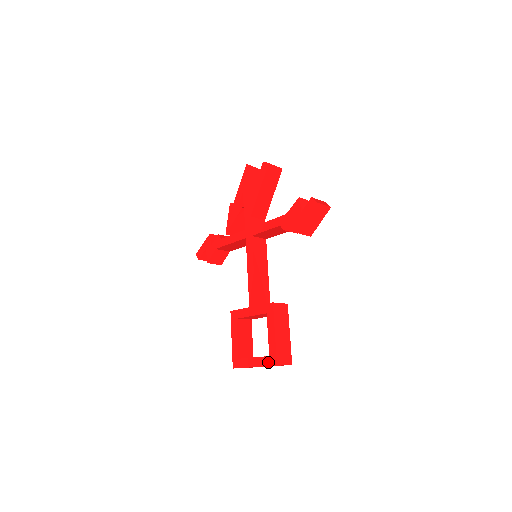
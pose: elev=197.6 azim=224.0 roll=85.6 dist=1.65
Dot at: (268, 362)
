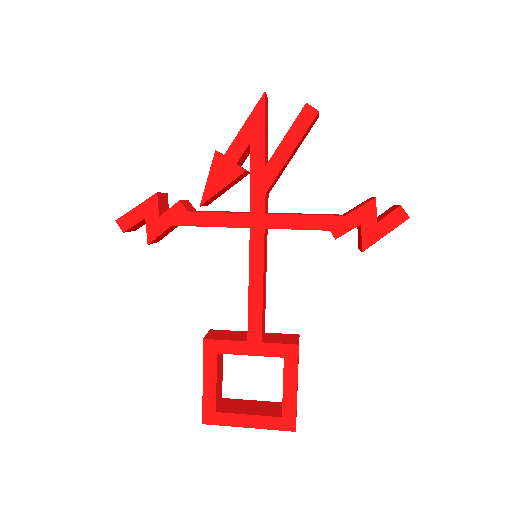
Dot at: (279, 425)
